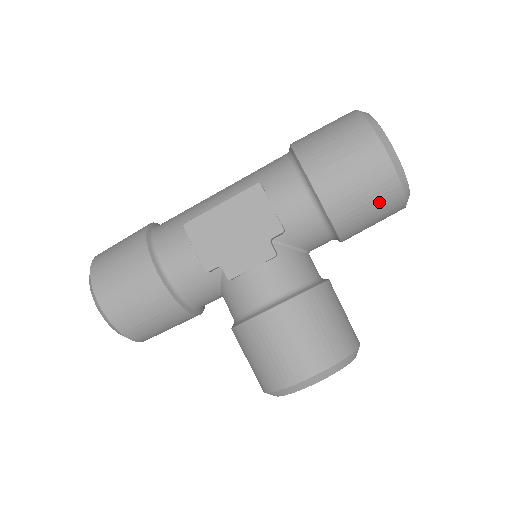
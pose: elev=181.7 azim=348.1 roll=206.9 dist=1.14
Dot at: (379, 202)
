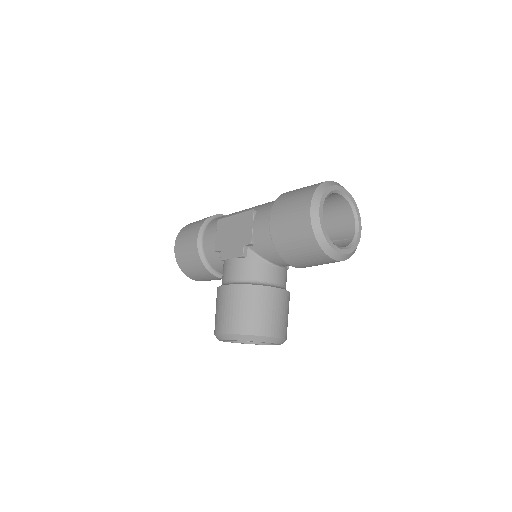
Dot at: (304, 247)
